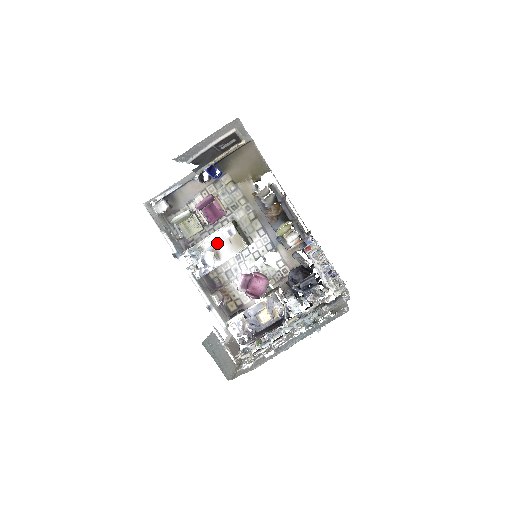
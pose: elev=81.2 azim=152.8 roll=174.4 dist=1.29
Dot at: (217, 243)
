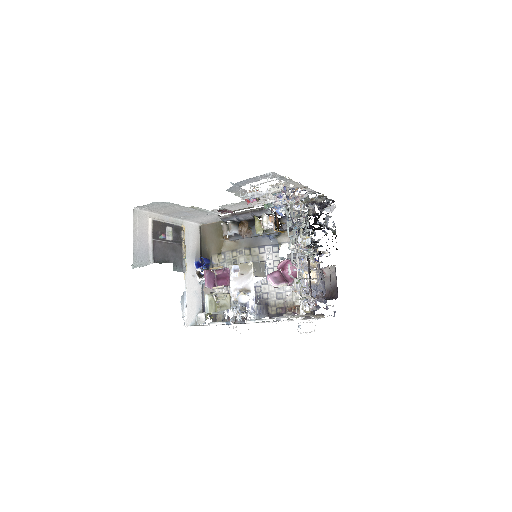
Dot at: (238, 286)
